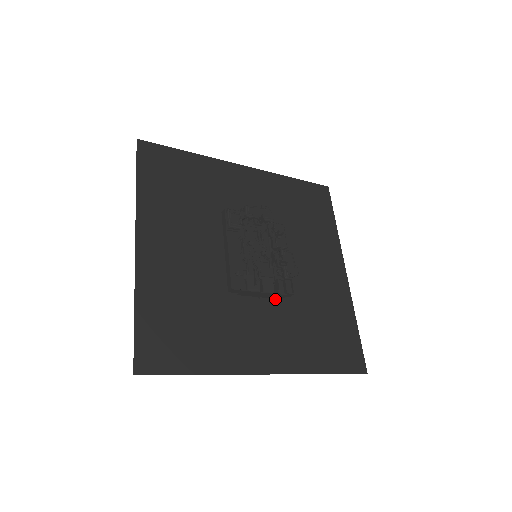
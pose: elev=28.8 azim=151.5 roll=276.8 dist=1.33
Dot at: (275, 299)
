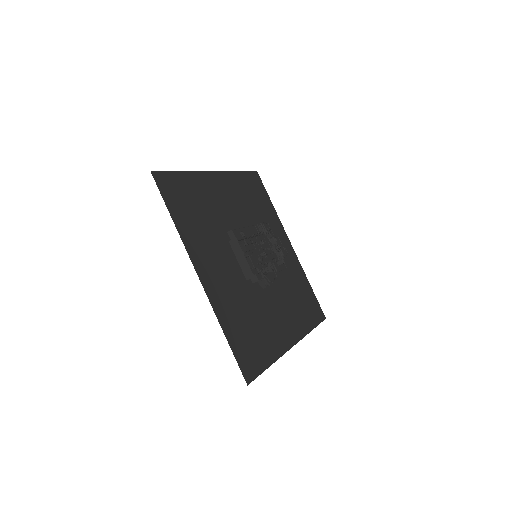
Dot at: (242, 278)
